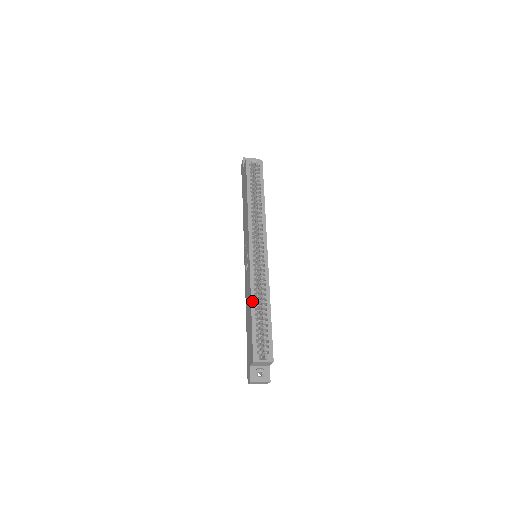
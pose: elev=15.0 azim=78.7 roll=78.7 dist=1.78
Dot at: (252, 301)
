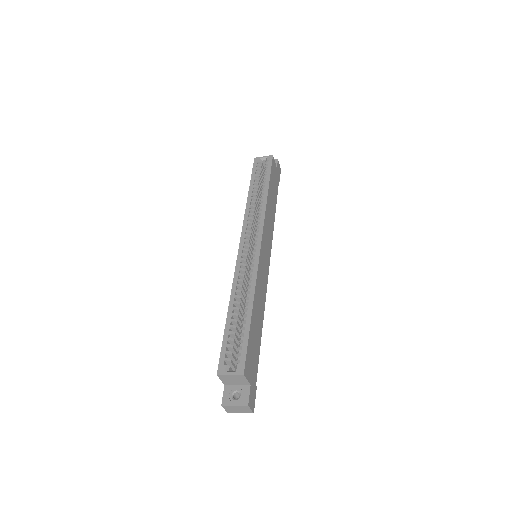
Dot at: (230, 302)
